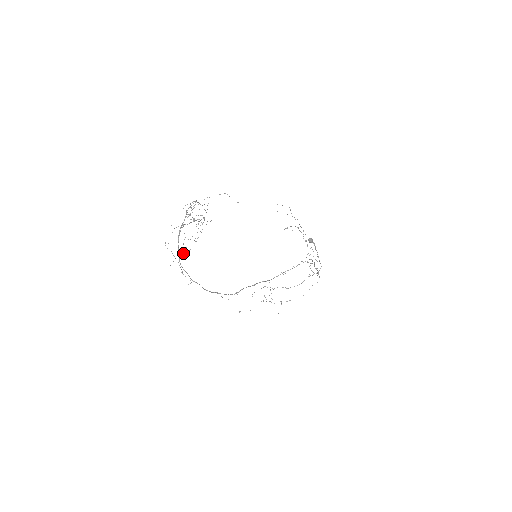
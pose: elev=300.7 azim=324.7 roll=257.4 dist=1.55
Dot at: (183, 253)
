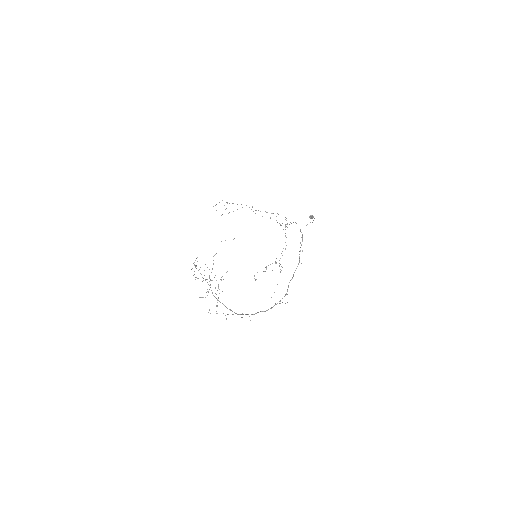
Dot at: (217, 305)
